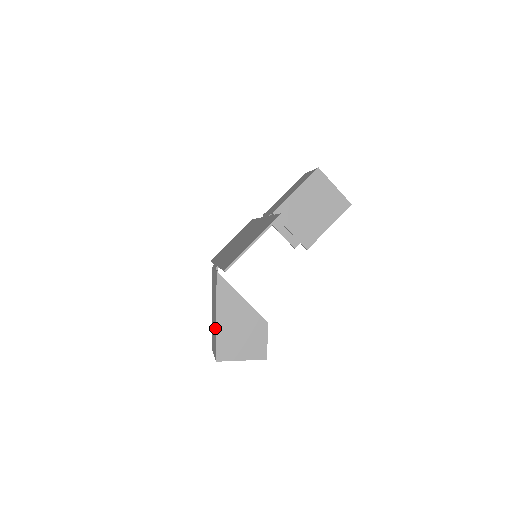
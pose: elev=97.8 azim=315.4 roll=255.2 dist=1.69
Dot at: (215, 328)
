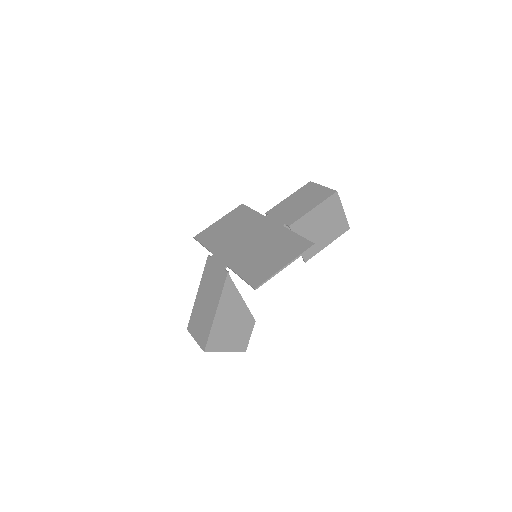
Dot at: (209, 321)
